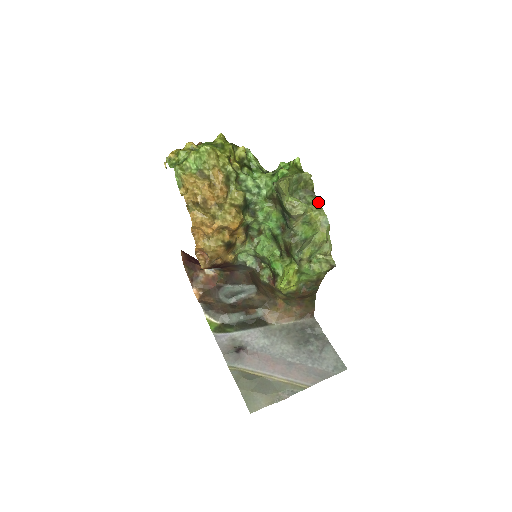
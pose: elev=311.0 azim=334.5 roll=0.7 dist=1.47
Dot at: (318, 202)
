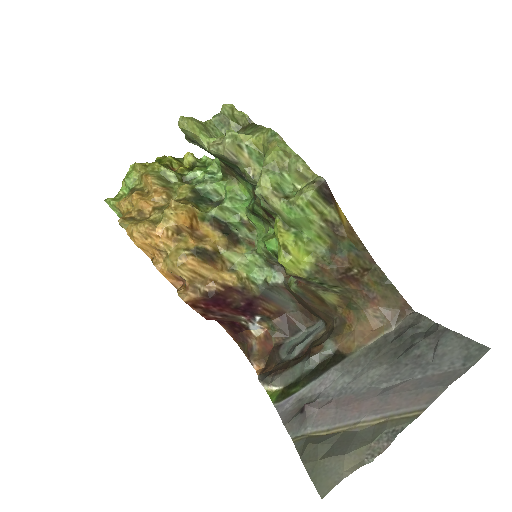
Dot at: (259, 126)
